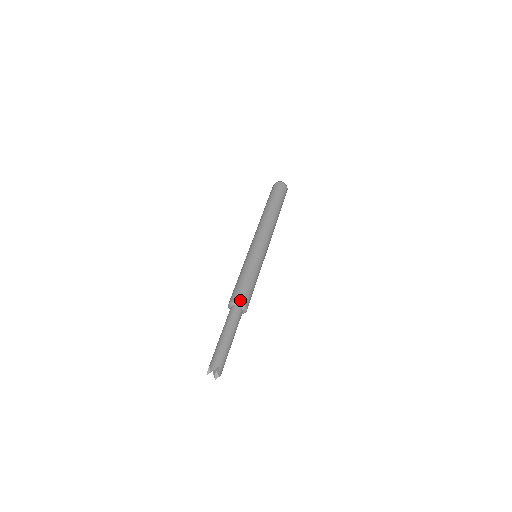
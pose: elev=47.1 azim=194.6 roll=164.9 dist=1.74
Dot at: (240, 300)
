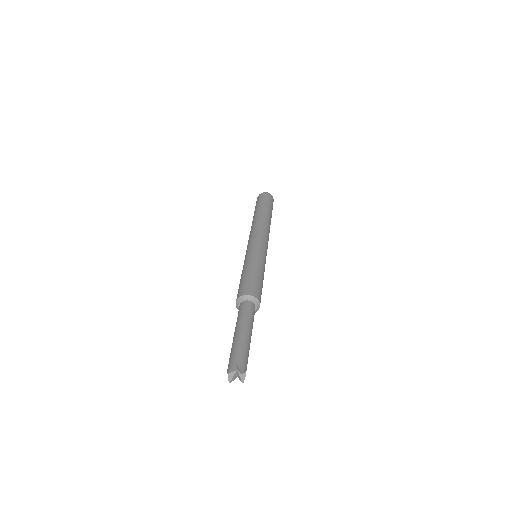
Dot at: (244, 293)
